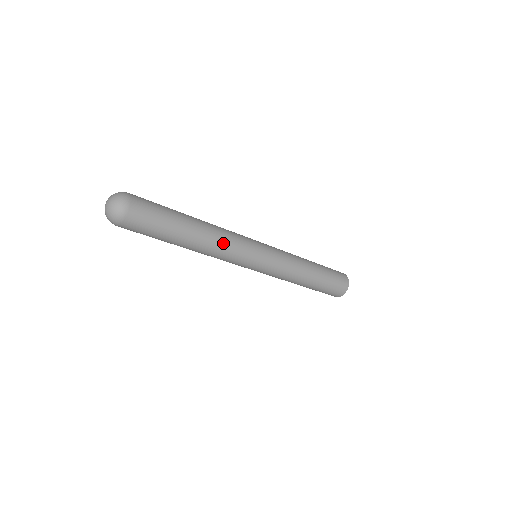
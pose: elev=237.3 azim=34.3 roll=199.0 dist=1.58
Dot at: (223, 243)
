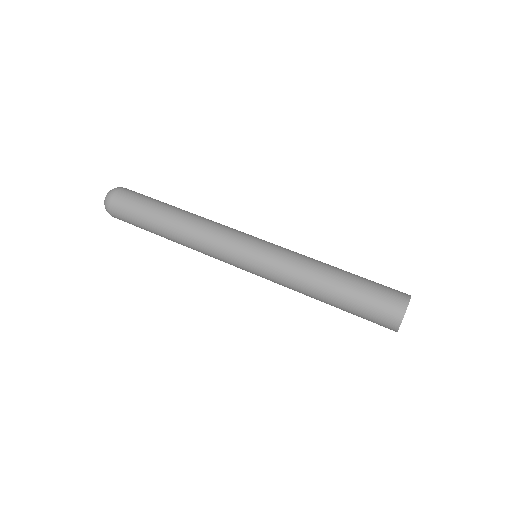
Dot at: (201, 229)
